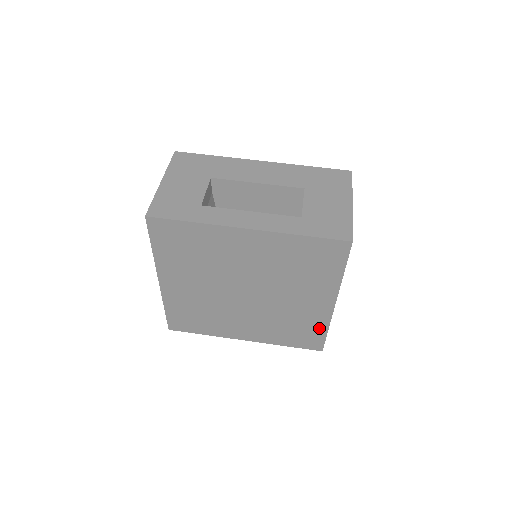
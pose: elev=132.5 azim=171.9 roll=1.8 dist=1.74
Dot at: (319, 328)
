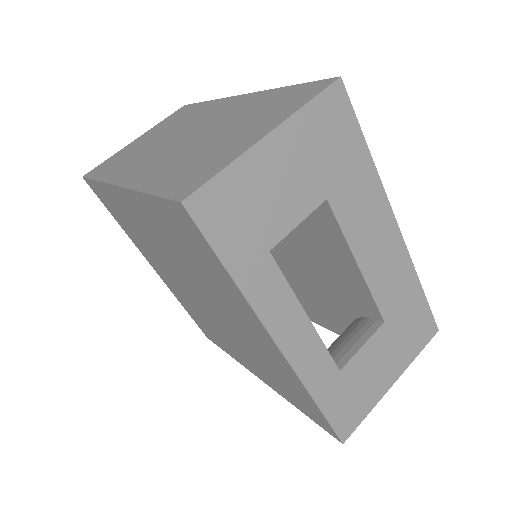
Dot at: (226, 349)
